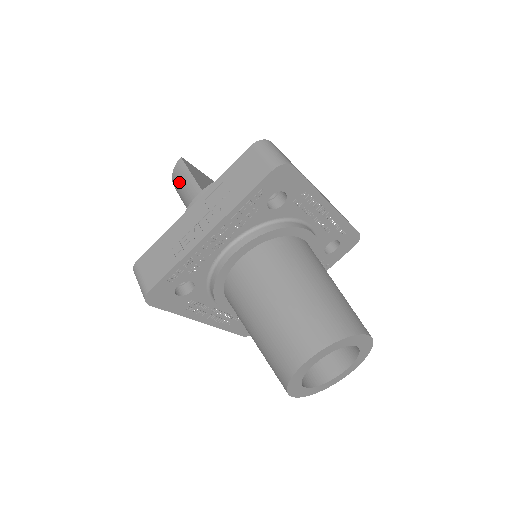
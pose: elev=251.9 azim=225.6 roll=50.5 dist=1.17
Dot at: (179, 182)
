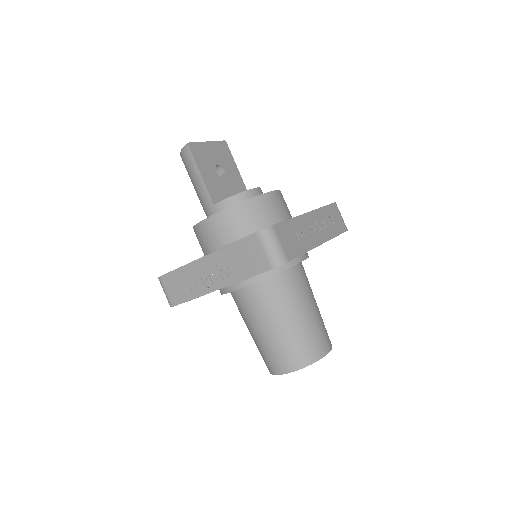
Dot at: (188, 169)
